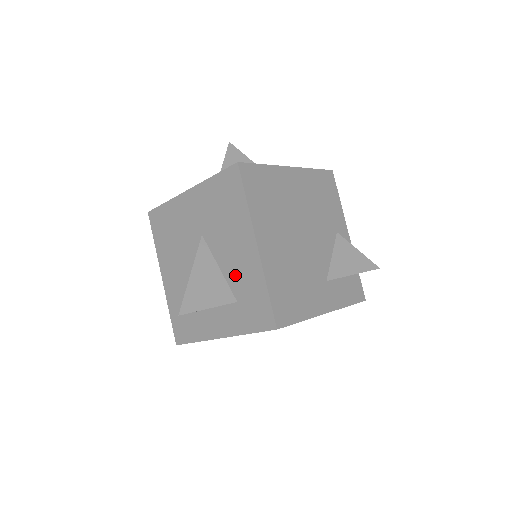
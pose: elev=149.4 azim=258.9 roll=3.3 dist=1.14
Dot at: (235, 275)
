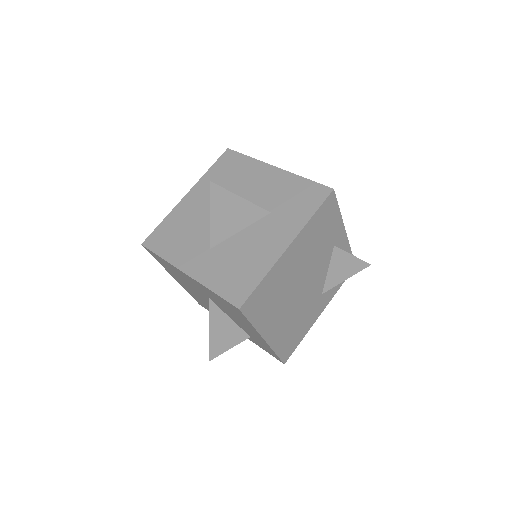
Dot at: (247, 331)
